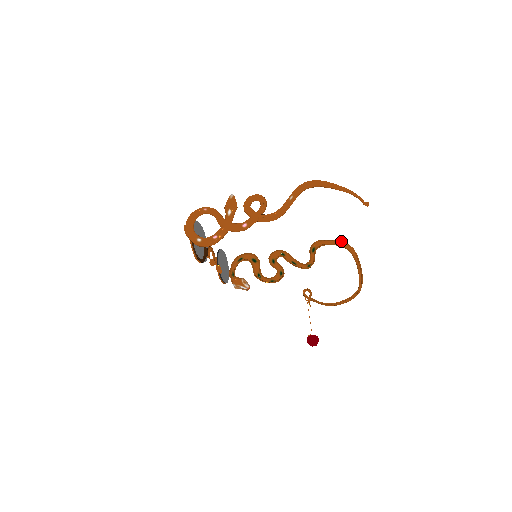
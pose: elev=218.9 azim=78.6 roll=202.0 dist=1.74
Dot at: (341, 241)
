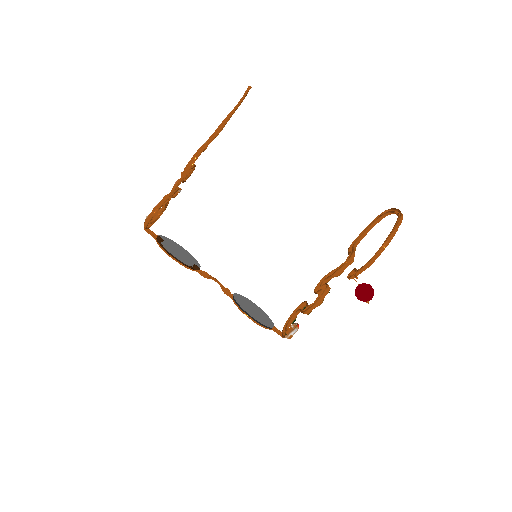
Dot at: (373, 220)
